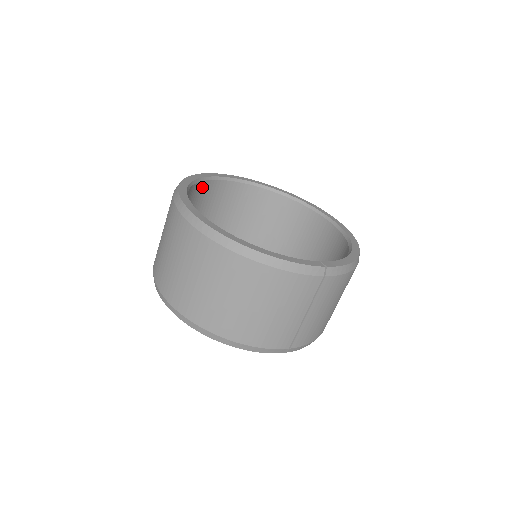
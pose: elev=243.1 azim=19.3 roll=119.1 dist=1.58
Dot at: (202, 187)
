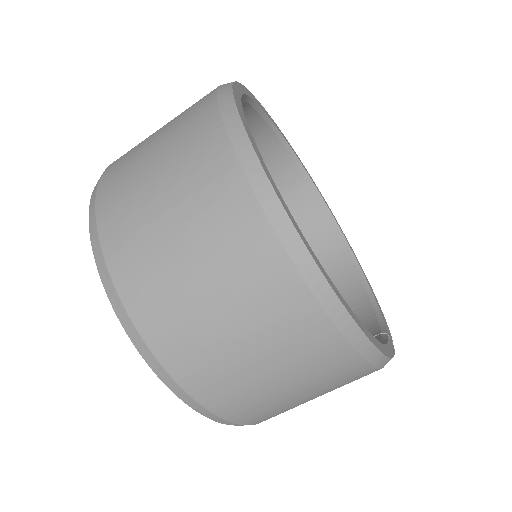
Dot at: occluded
